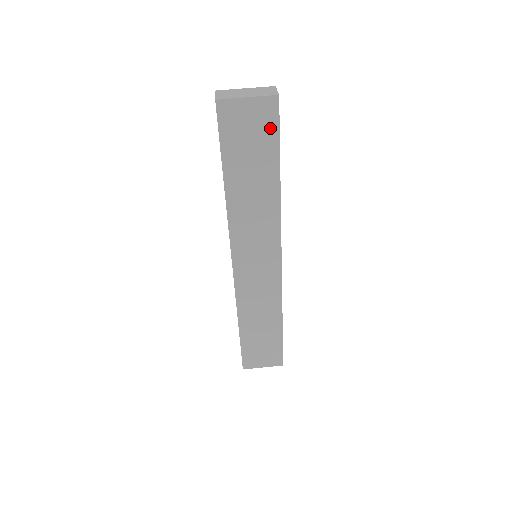
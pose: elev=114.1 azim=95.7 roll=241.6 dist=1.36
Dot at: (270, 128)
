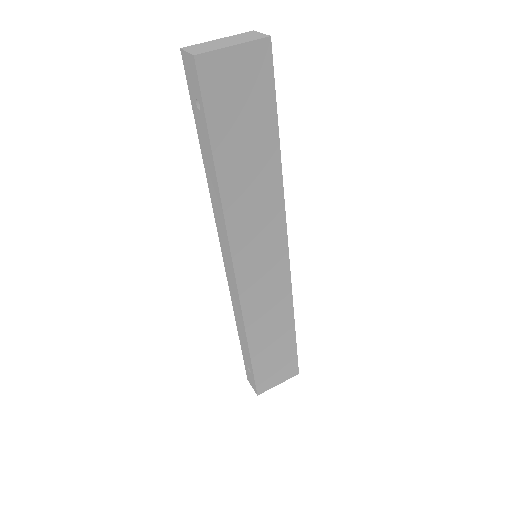
Dot at: (264, 84)
